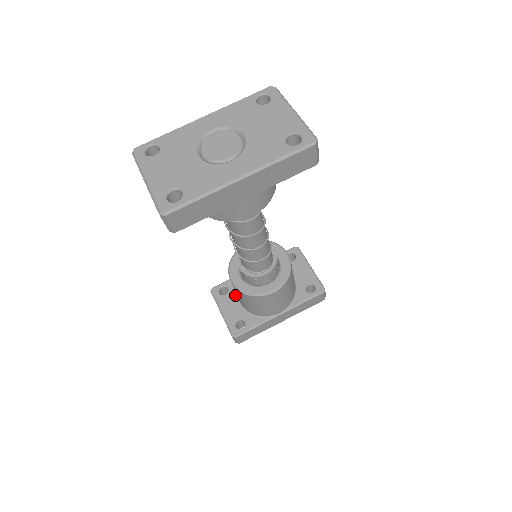
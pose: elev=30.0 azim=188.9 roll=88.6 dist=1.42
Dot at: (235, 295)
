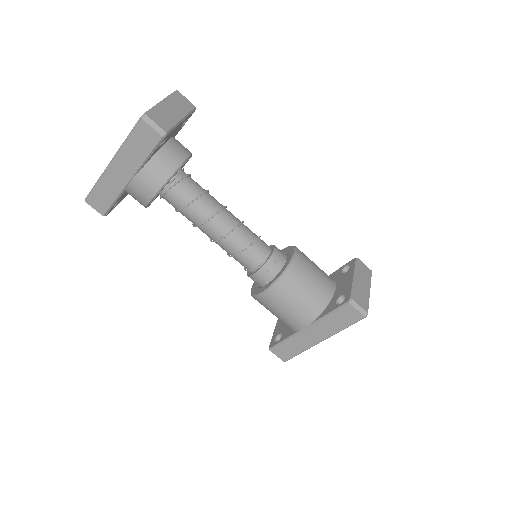
Dot at: occluded
